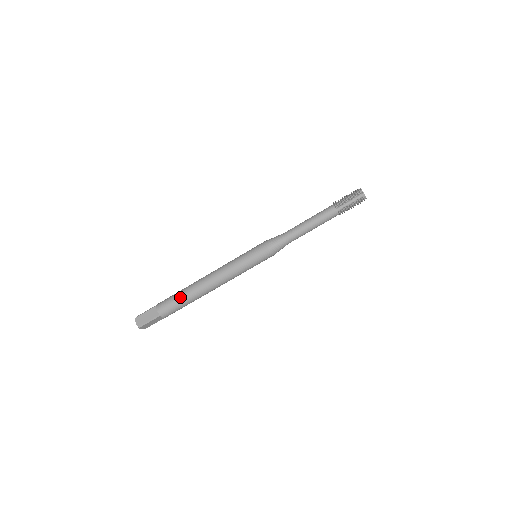
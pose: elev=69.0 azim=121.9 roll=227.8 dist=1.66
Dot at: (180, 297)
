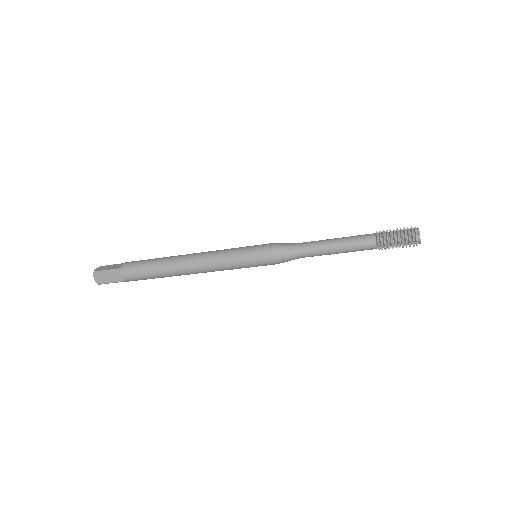
Dot at: (152, 274)
